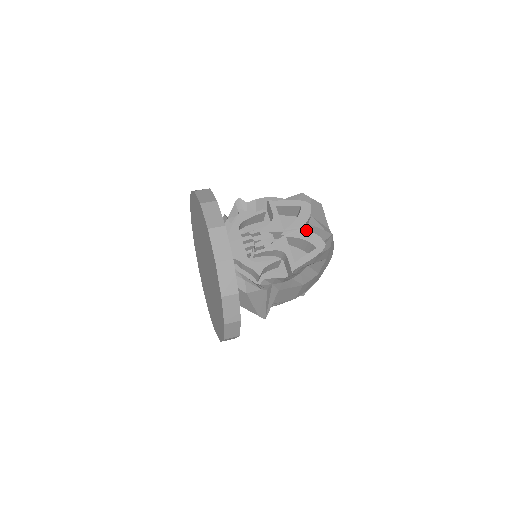
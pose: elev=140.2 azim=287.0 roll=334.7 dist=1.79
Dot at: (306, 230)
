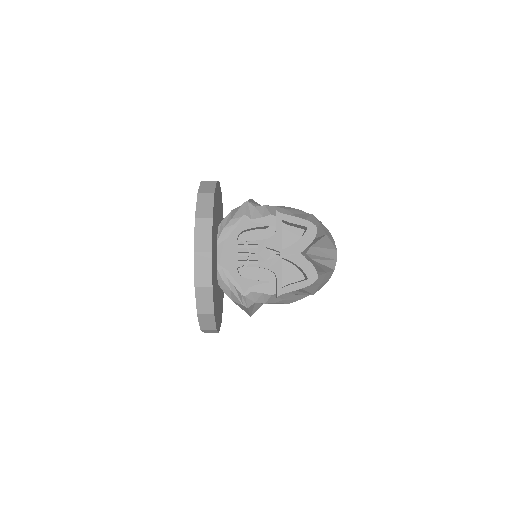
Dot at: (304, 256)
